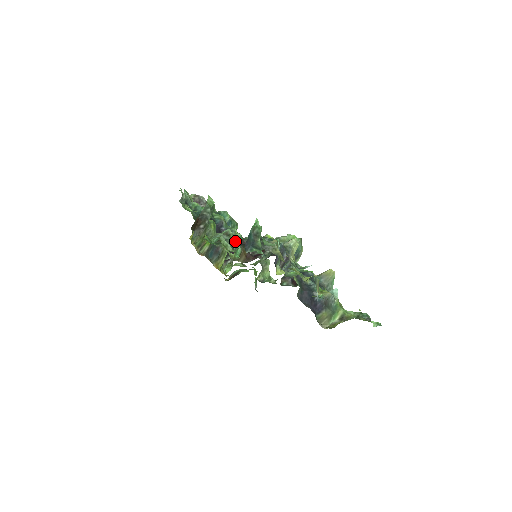
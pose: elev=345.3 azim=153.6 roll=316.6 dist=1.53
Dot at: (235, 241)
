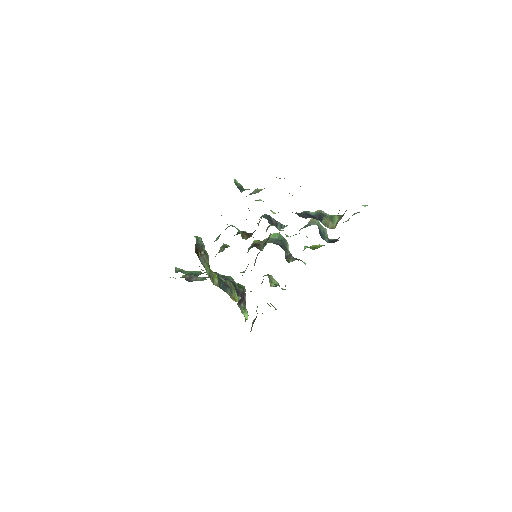
Dot at: occluded
